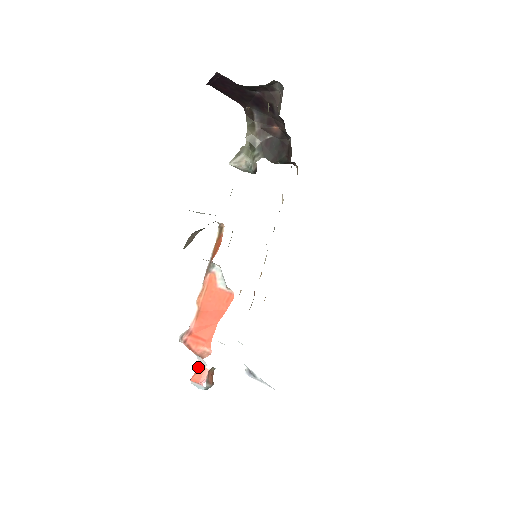
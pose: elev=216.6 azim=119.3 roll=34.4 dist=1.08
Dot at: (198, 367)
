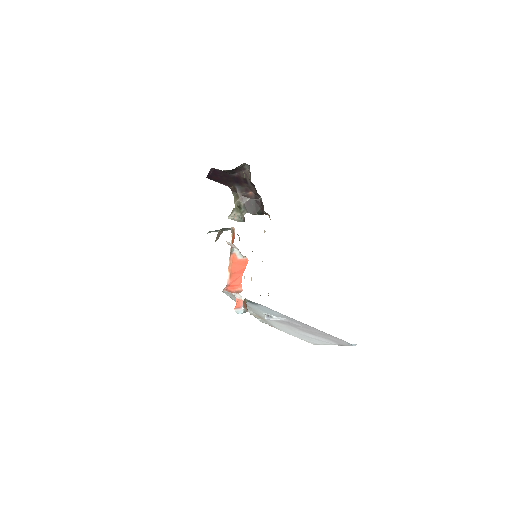
Dot at: (237, 301)
